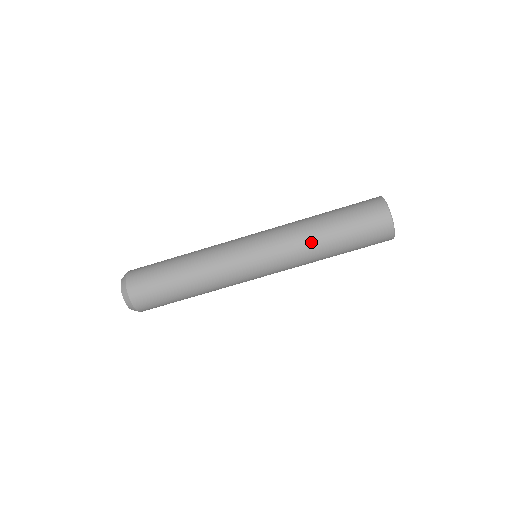
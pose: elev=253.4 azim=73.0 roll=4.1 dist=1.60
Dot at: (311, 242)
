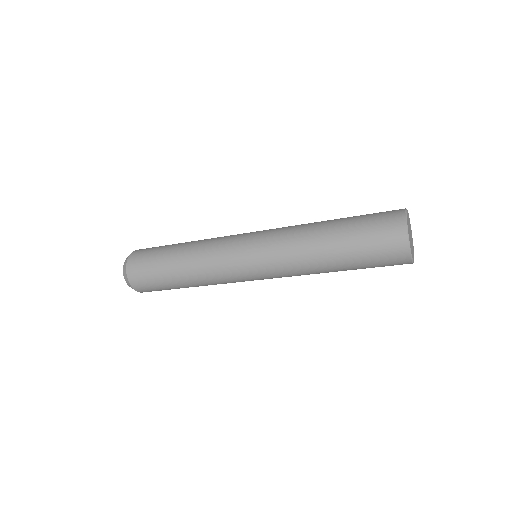
Dot at: (308, 250)
